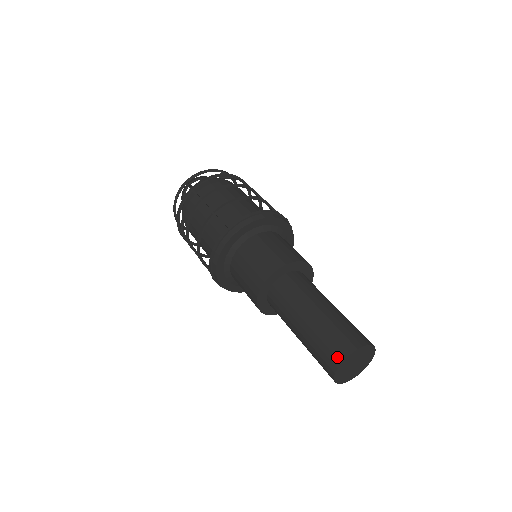
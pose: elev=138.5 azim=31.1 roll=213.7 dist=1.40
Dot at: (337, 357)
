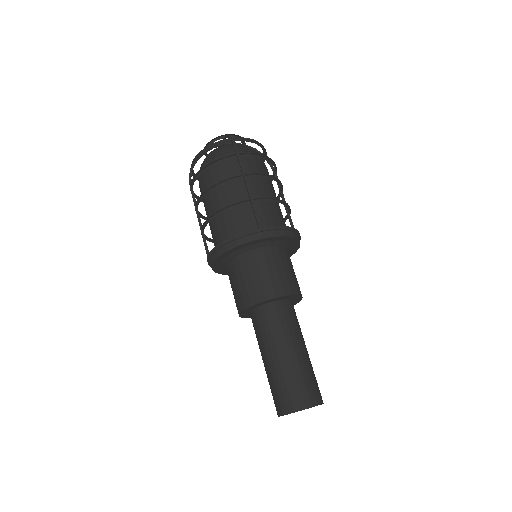
Dot at: (299, 404)
